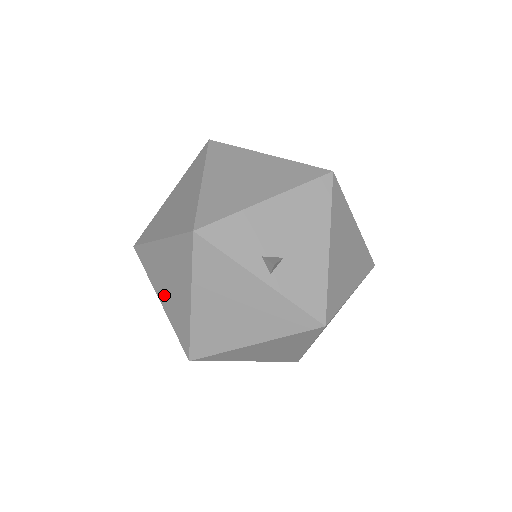
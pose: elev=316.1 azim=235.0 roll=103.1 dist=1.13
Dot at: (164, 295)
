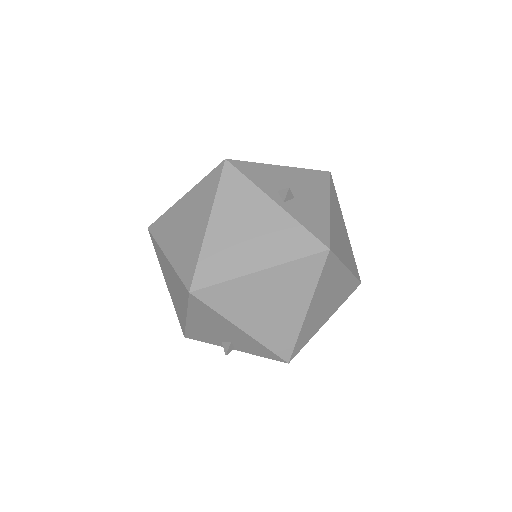
Dot at: (174, 245)
